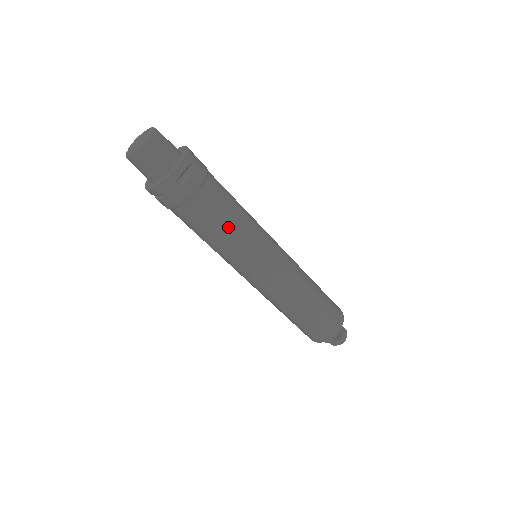
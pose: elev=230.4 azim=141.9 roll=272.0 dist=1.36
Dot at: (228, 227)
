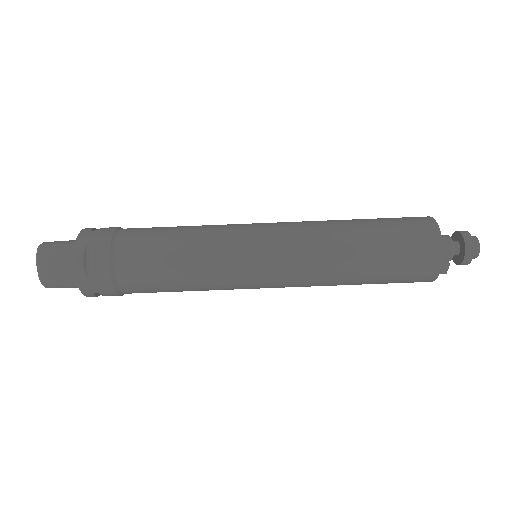
Dot at: (176, 266)
